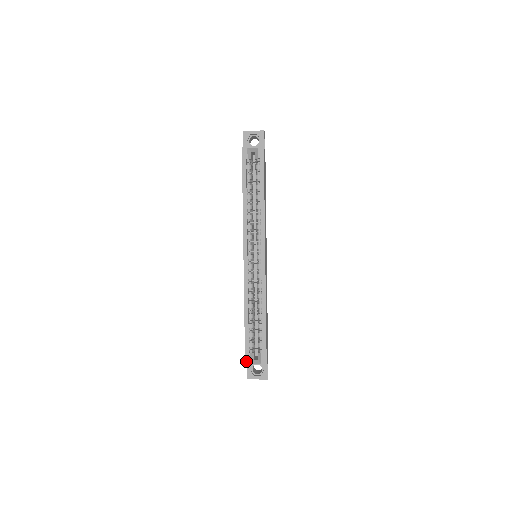
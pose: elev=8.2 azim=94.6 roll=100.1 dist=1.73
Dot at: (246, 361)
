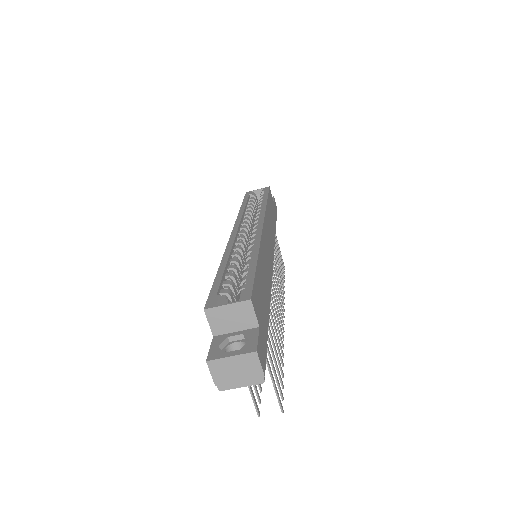
Dot at: (207, 305)
